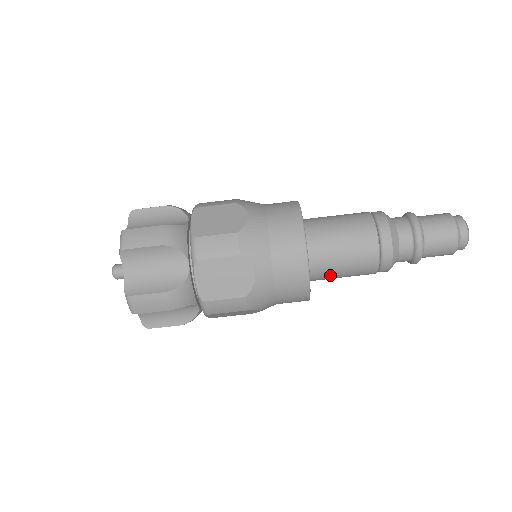
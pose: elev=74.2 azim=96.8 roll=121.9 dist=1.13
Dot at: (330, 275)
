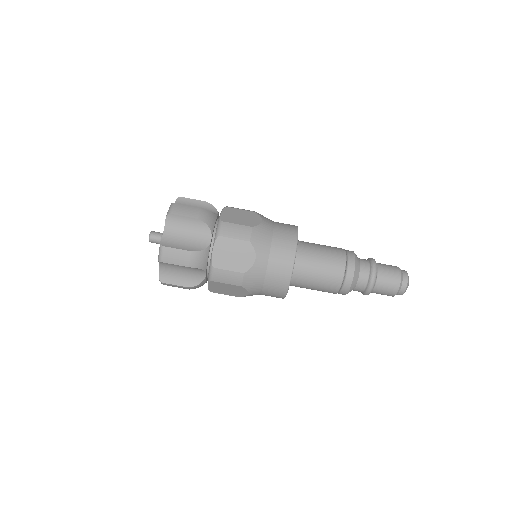
Dot at: (306, 282)
